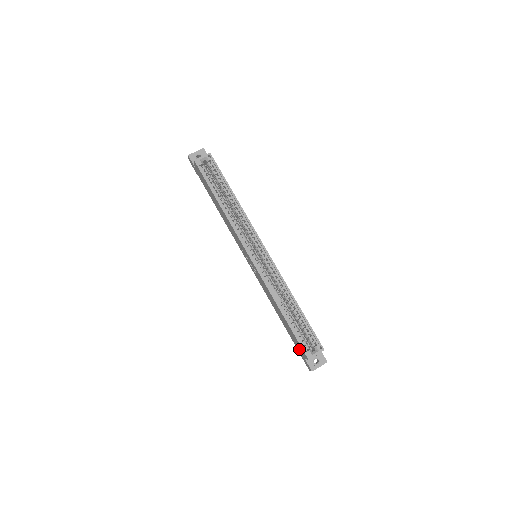
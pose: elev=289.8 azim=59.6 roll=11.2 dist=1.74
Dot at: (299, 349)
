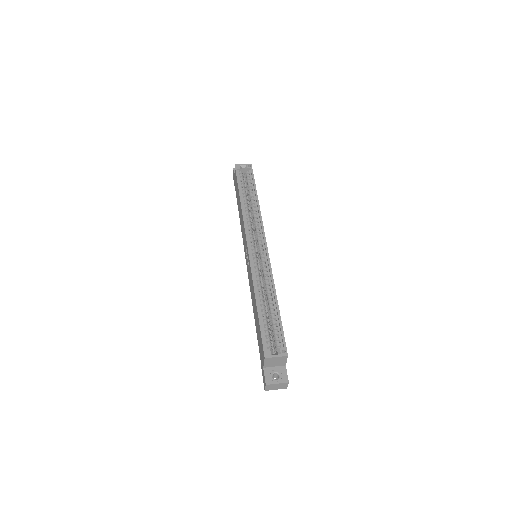
Dot at: (261, 354)
